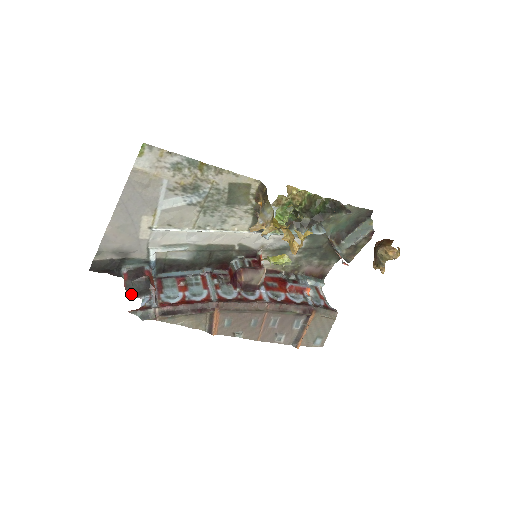
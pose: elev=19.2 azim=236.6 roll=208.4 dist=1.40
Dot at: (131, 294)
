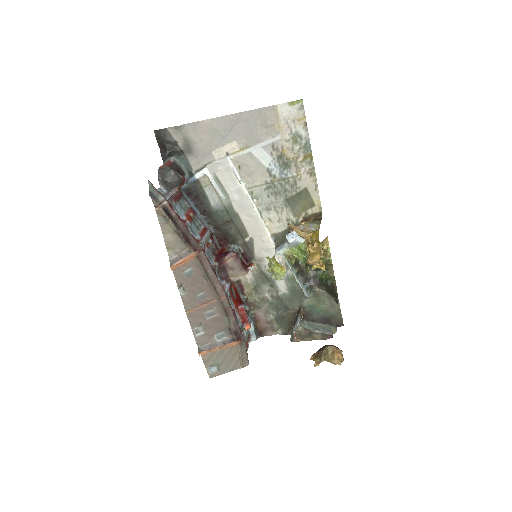
Dot at: (159, 176)
